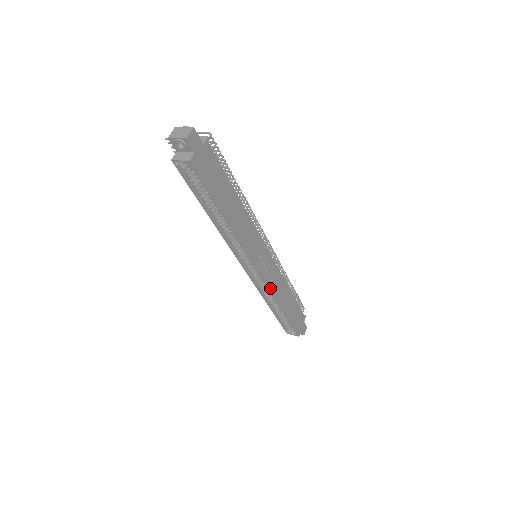
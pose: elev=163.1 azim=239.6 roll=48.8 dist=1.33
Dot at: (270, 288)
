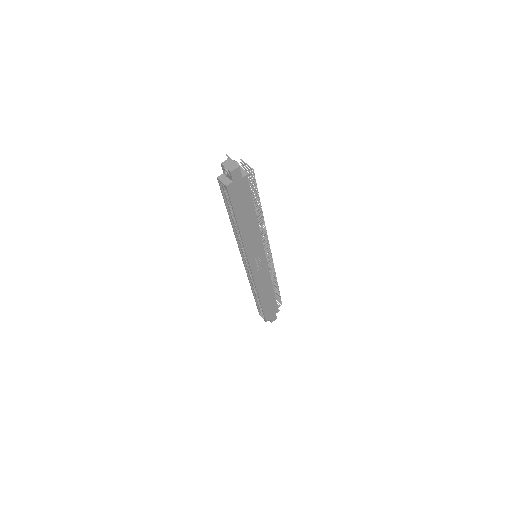
Dot at: (255, 282)
